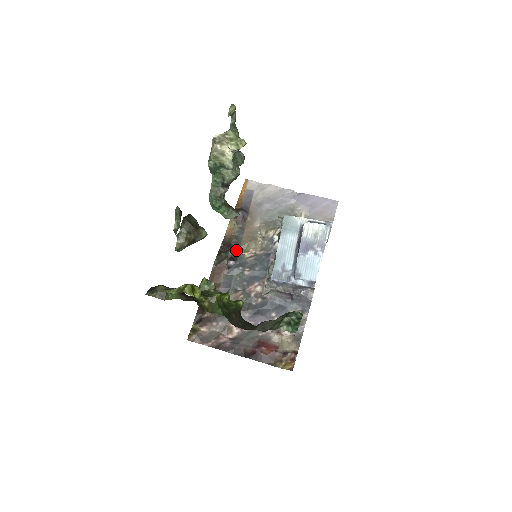
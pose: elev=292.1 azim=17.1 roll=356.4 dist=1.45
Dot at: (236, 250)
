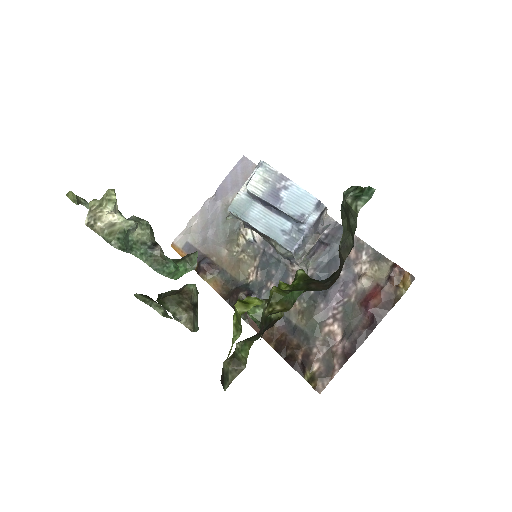
Dot at: (241, 288)
